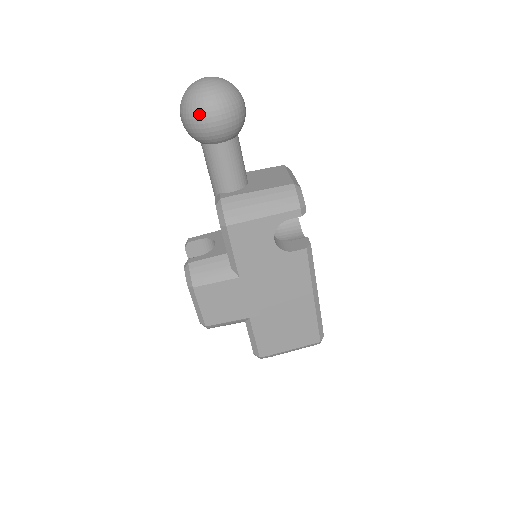
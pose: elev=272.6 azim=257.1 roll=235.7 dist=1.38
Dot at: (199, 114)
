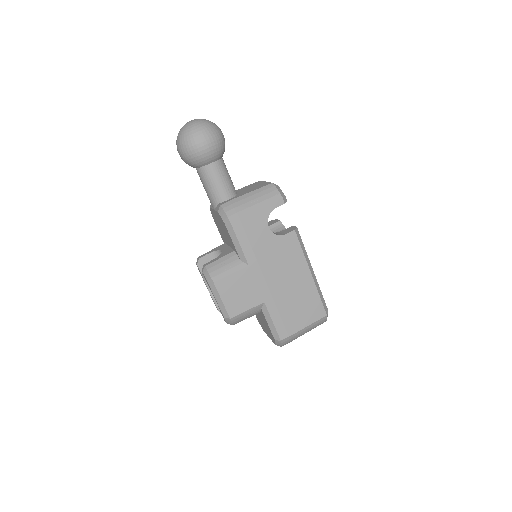
Dot at: (193, 142)
